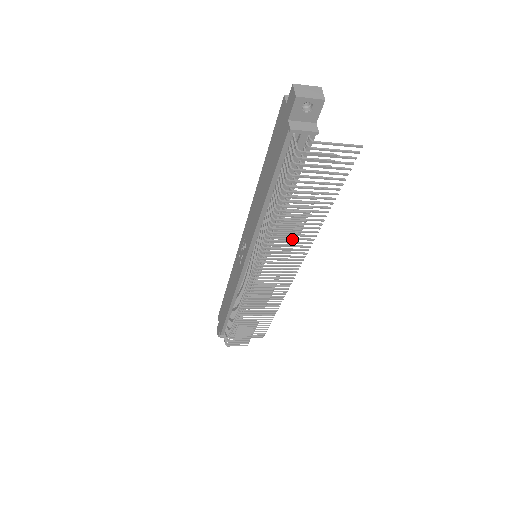
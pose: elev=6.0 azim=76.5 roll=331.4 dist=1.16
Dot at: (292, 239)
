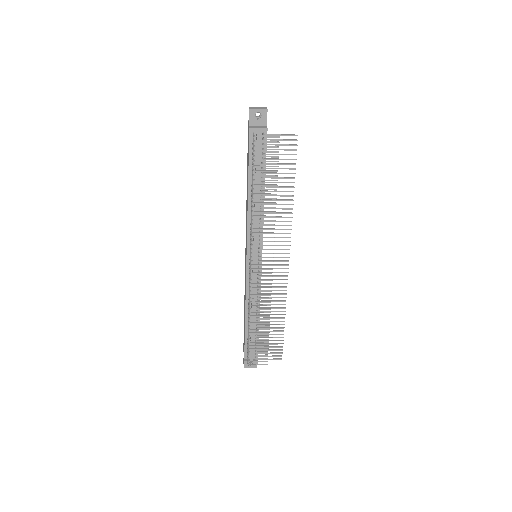
Dot at: (275, 225)
